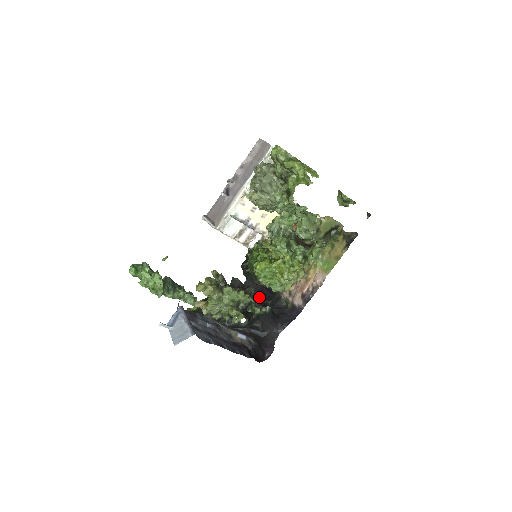
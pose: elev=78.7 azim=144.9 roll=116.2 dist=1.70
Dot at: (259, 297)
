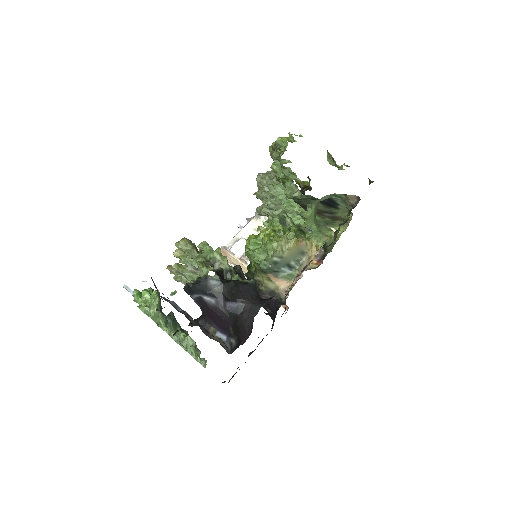
Dot at: occluded
